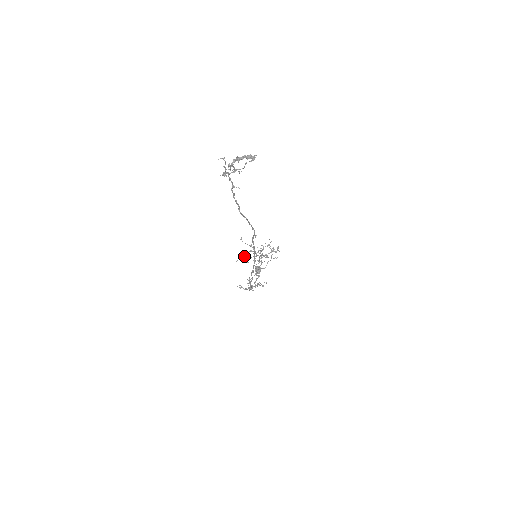
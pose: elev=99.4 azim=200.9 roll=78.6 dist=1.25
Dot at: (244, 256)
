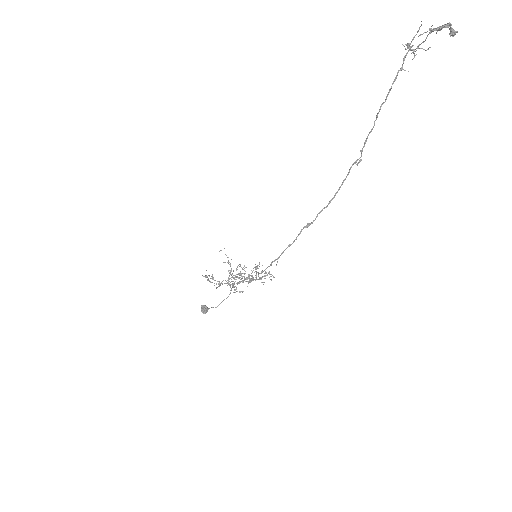
Dot at: (208, 278)
